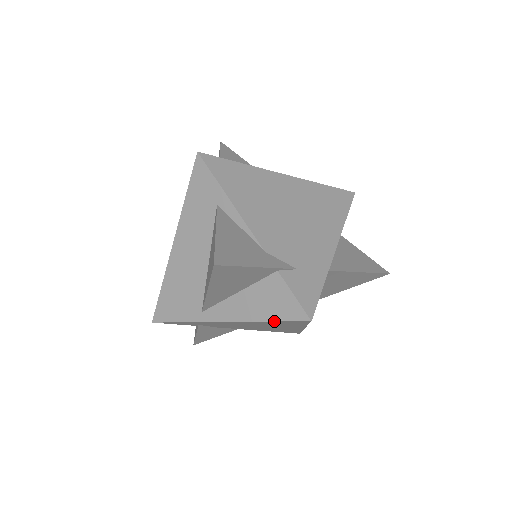
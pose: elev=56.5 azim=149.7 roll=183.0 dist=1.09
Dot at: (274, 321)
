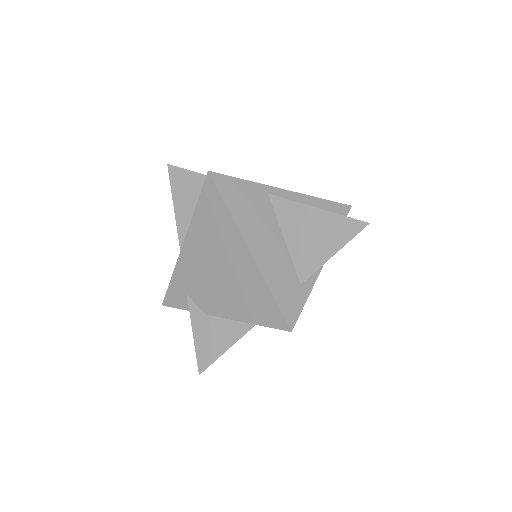
Dot at: (198, 200)
